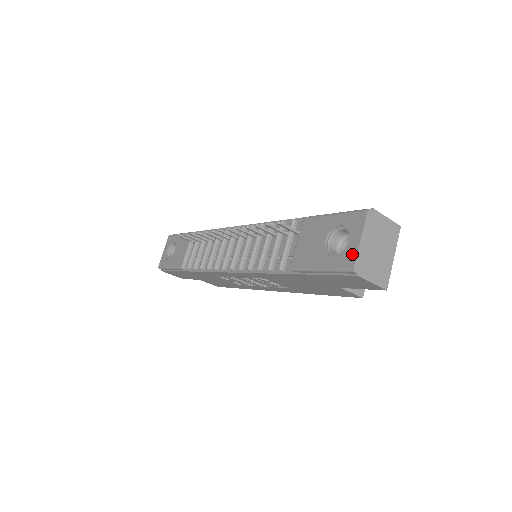
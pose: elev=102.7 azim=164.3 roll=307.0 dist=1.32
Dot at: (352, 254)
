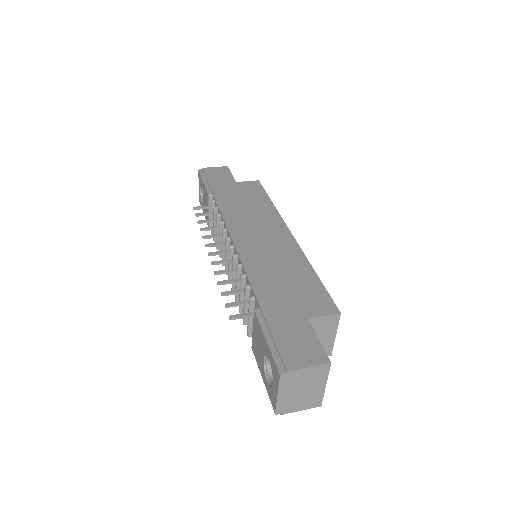
Dot at: (274, 400)
